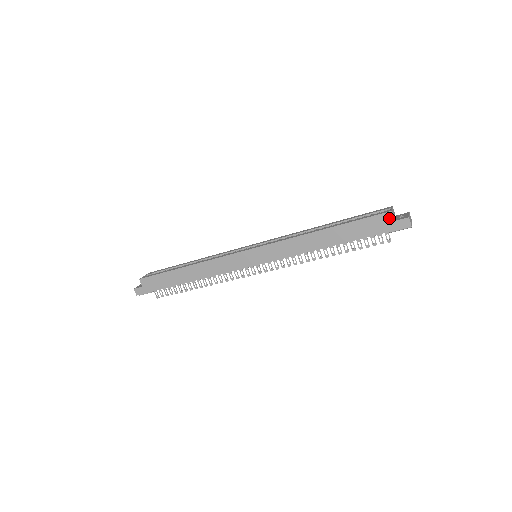
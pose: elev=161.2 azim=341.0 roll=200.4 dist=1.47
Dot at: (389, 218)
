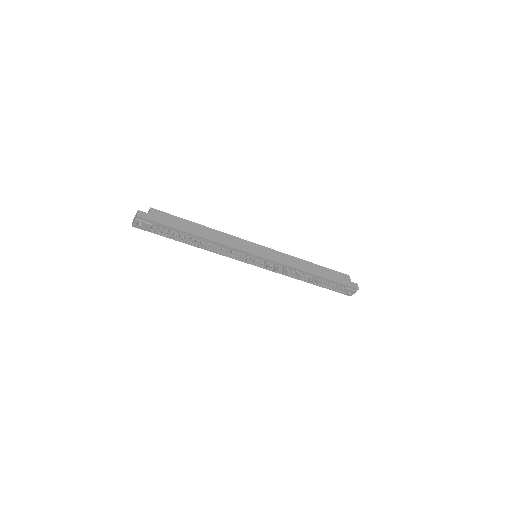
Dot at: (348, 278)
